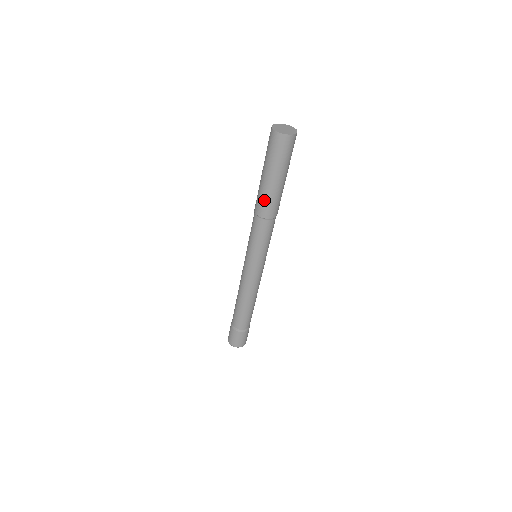
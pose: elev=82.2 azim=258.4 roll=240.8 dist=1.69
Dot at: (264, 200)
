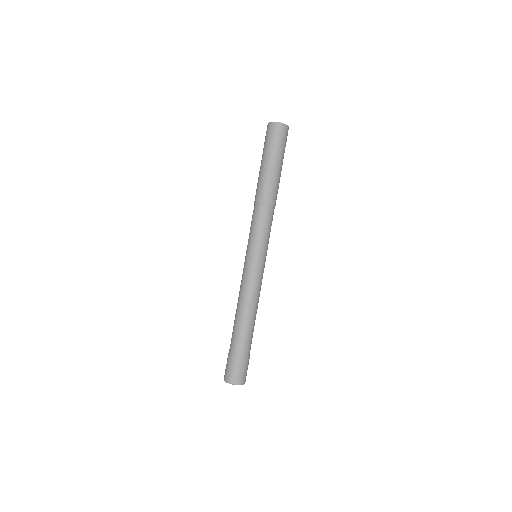
Dot at: (264, 185)
